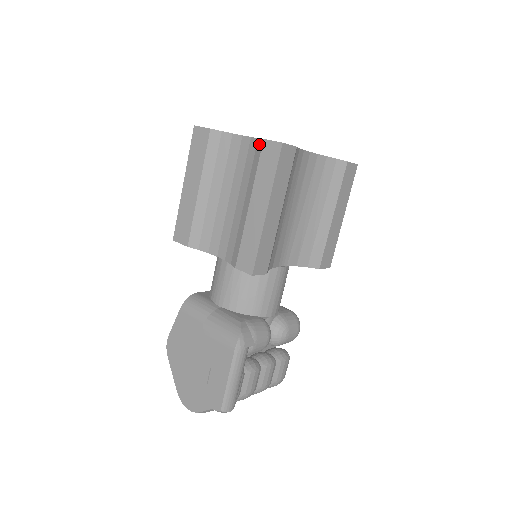
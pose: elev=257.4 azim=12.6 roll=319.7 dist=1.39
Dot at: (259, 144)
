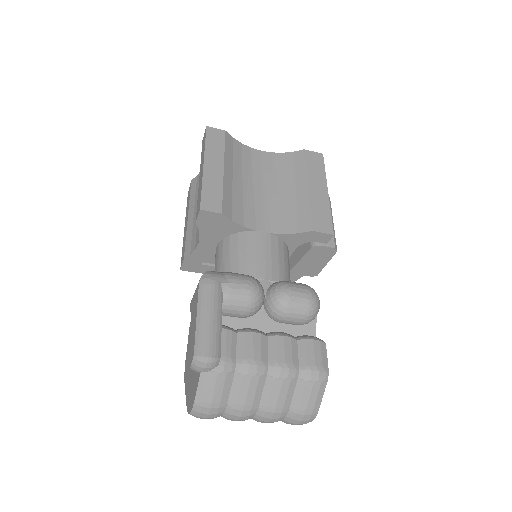
Dot at: occluded
